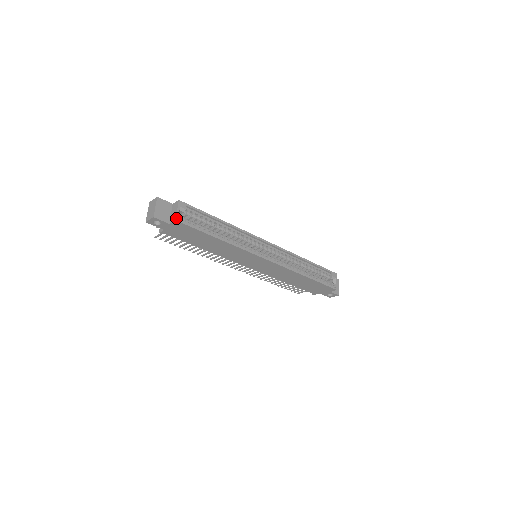
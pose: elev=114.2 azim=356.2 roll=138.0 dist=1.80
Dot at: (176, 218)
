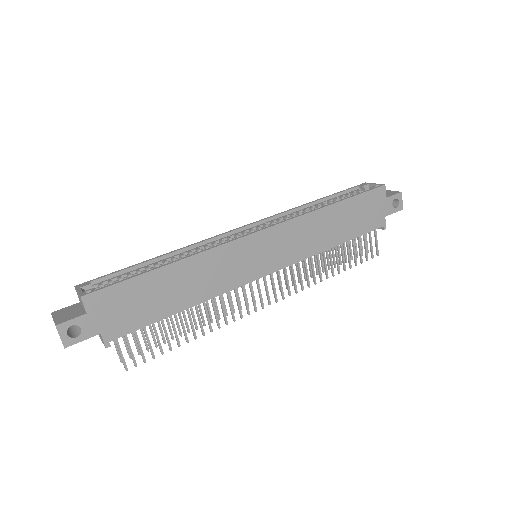
Dot at: (80, 296)
